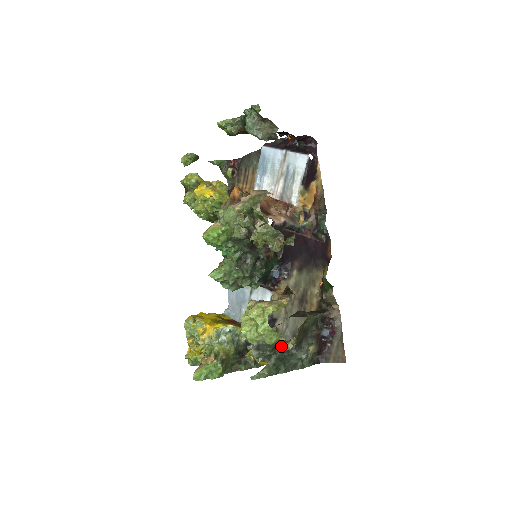
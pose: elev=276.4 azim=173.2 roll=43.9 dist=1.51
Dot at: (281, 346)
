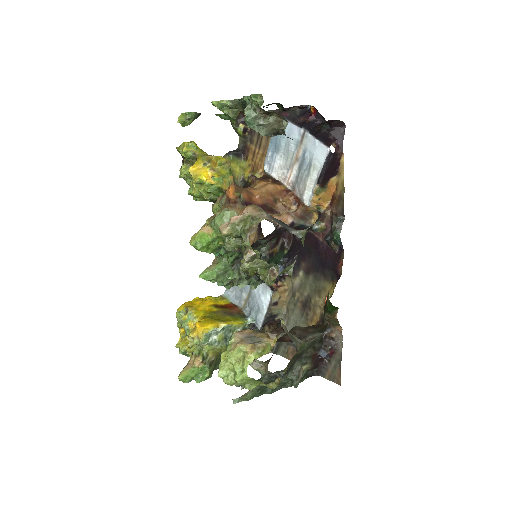
Dot at: occluded
